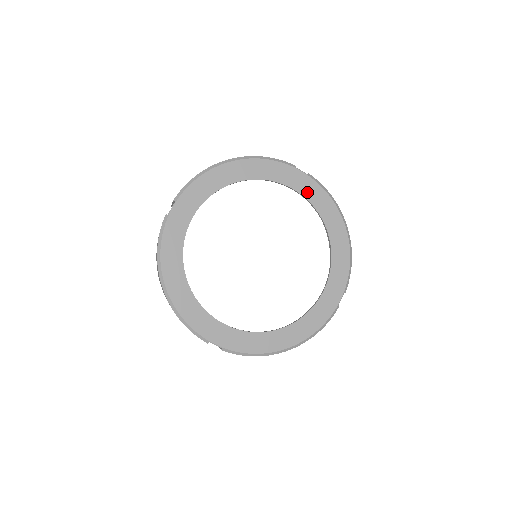
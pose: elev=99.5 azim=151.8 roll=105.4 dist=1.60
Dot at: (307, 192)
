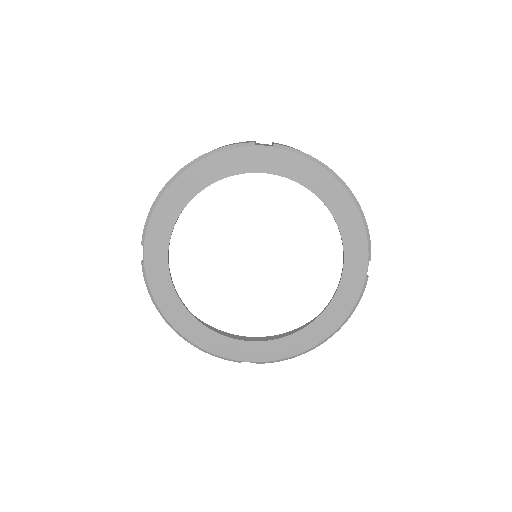
Dot at: (280, 168)
